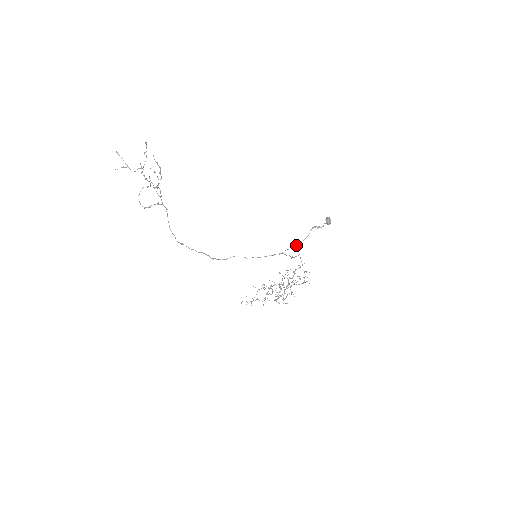
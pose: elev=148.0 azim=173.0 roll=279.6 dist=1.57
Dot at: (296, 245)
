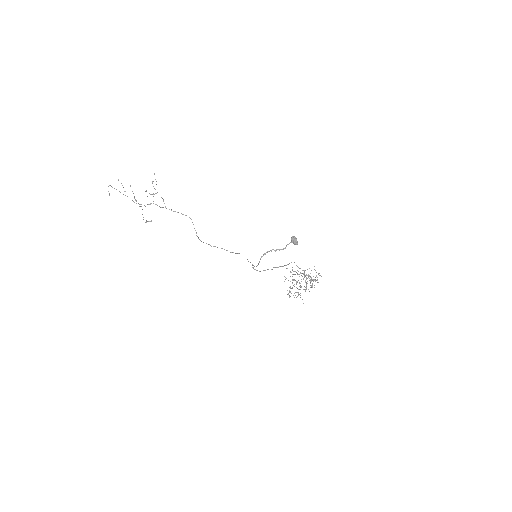
Dot at: (256, 266)
